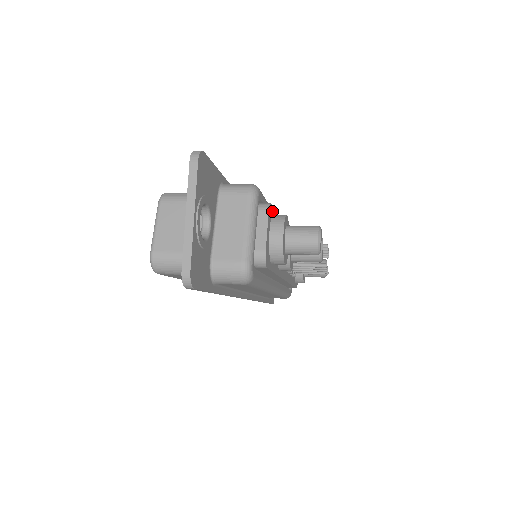
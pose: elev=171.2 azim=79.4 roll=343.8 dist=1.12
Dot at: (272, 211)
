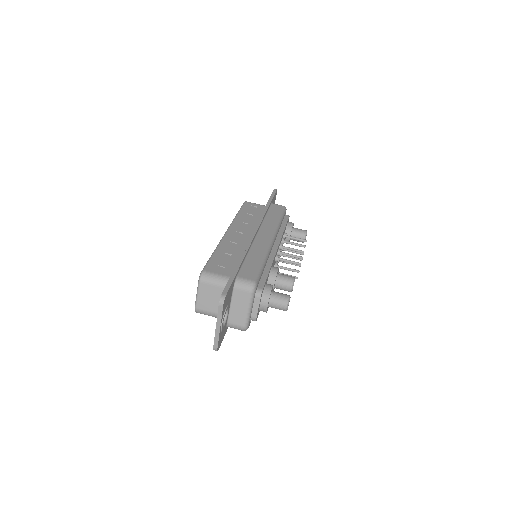
Dot at: (263, 288)
